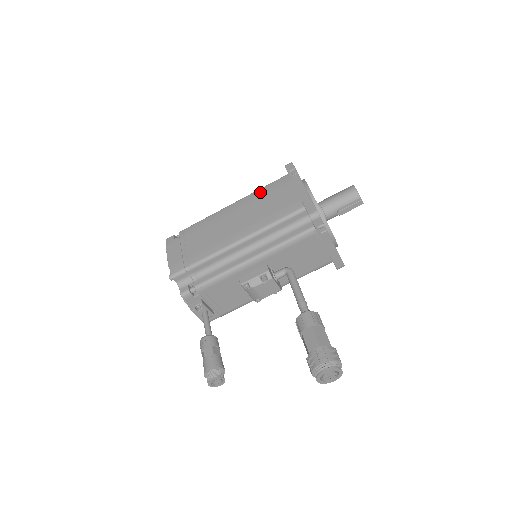
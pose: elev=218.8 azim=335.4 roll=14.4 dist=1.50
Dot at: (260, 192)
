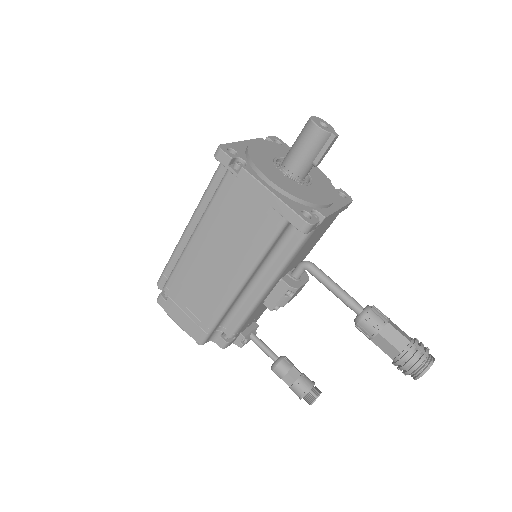
Dot at: (214, 211)
